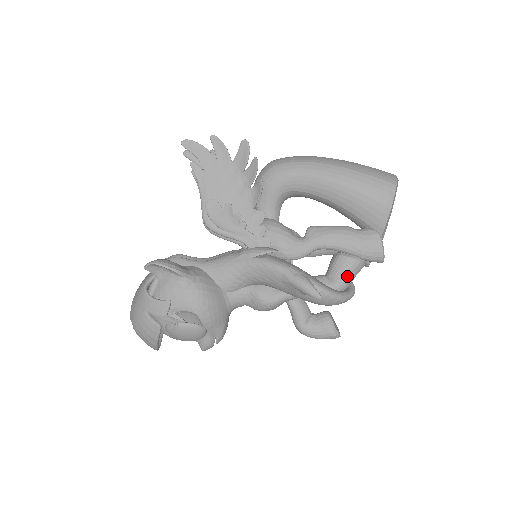
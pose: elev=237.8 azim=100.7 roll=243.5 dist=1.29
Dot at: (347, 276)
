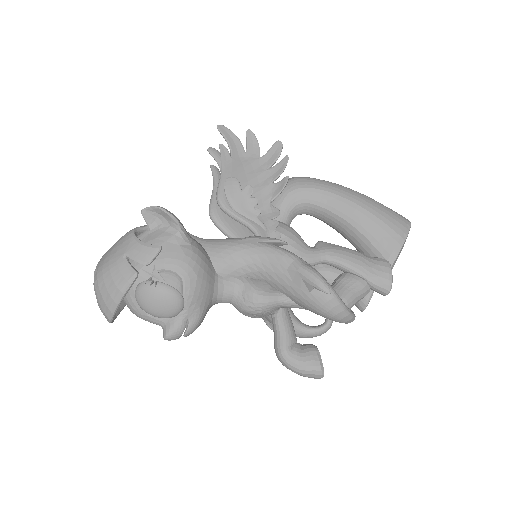
Dot at: (352, 294)
